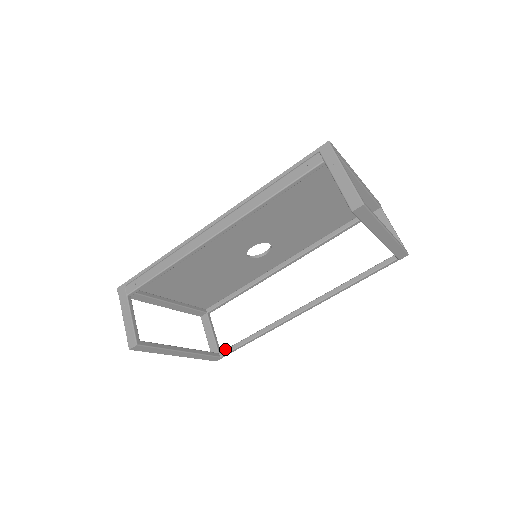
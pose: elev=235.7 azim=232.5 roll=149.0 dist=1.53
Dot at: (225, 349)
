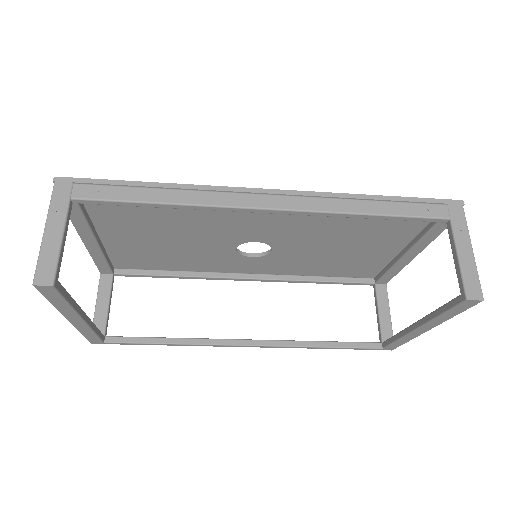
Dot at: (117, 336)
